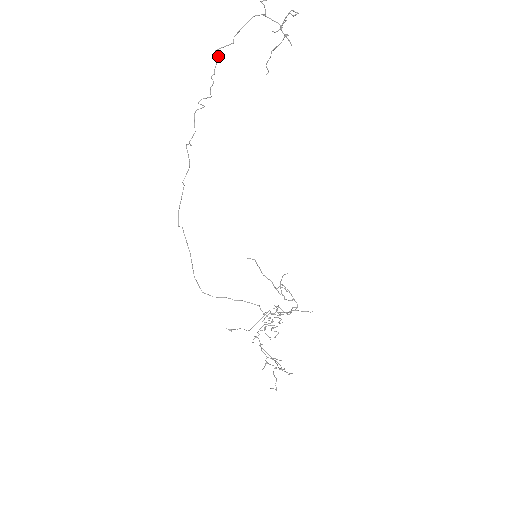
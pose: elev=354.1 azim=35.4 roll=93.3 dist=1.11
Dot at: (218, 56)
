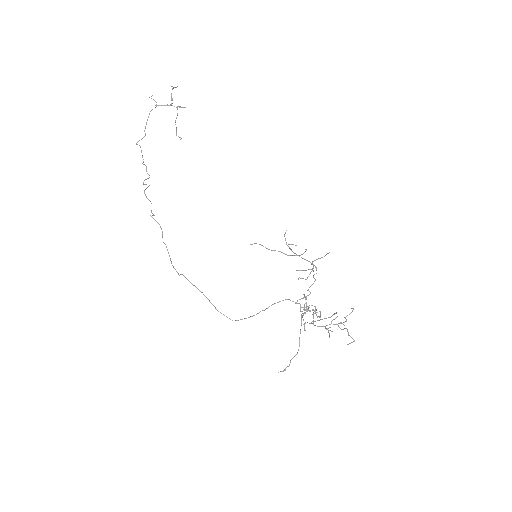
Dot at: (140, 147)
